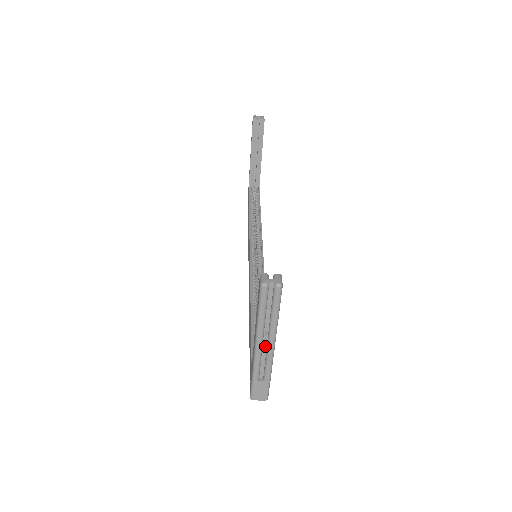
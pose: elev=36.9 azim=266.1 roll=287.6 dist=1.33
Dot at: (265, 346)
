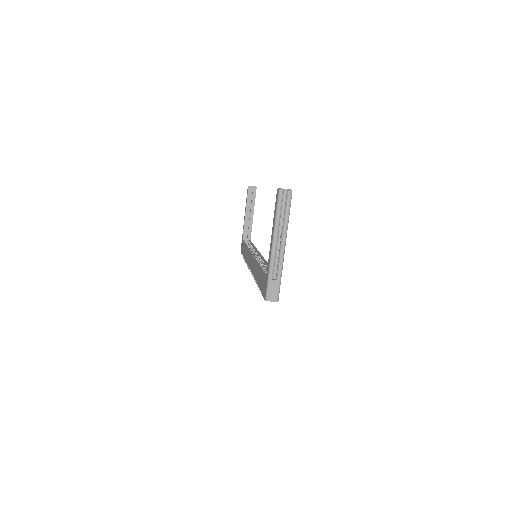
Dot at: (279, 246)
